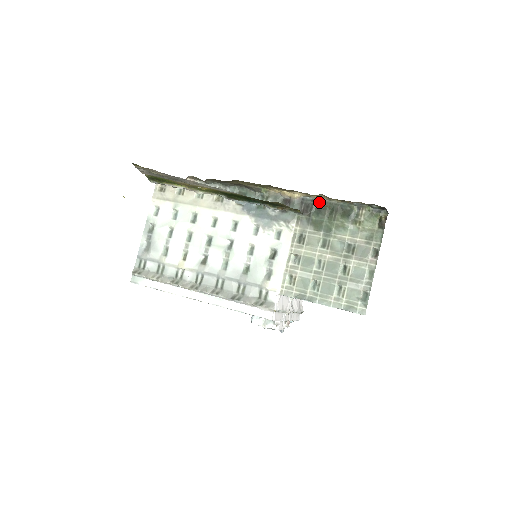
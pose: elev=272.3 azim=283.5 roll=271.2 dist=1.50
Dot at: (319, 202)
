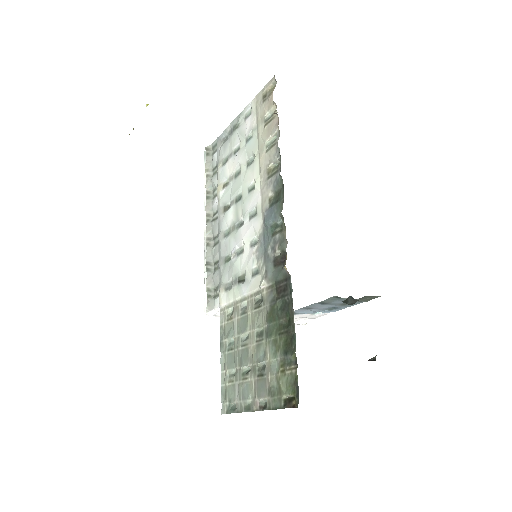
Dot at: (291, 302)
